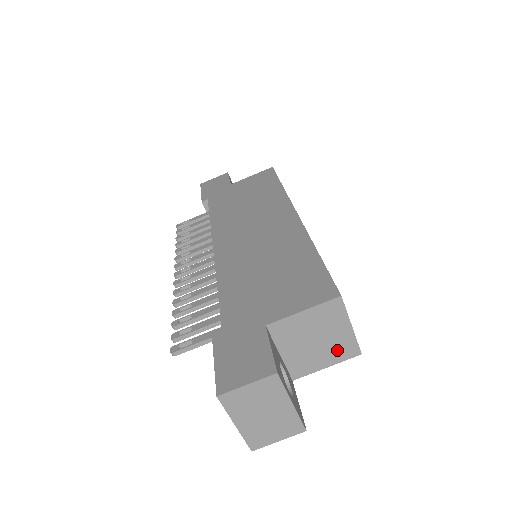
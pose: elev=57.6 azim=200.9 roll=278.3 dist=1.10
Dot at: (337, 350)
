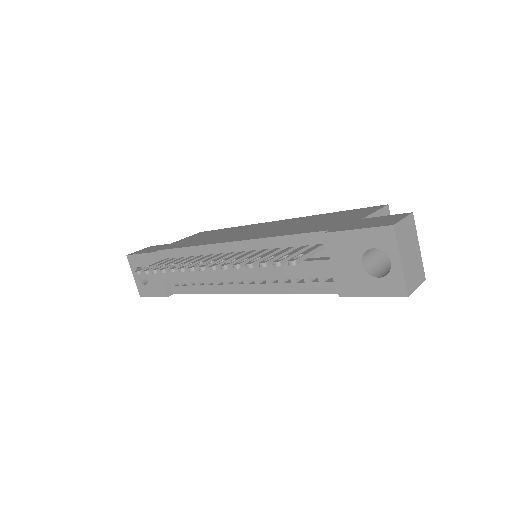
Dot at: occluded
